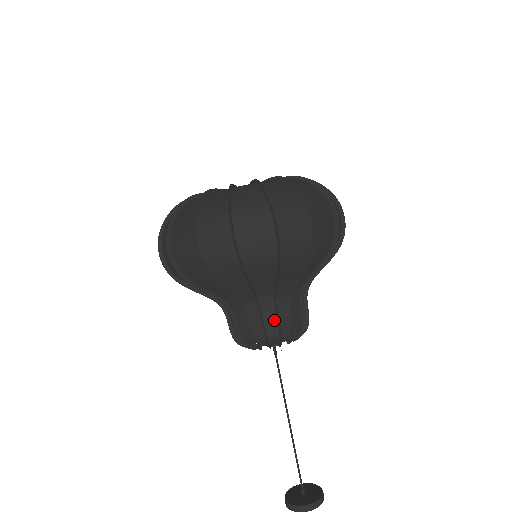
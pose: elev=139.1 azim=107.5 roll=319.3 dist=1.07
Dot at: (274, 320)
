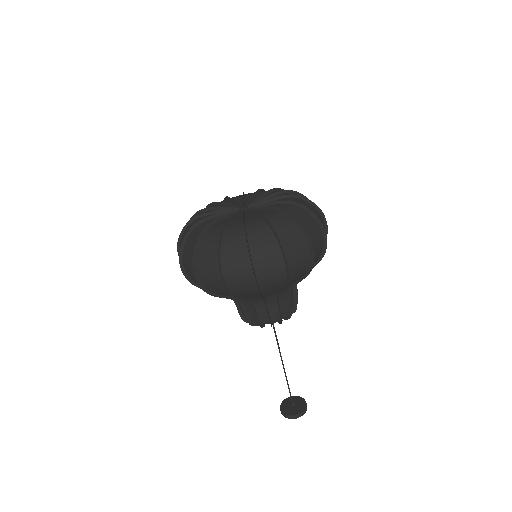
Dot at: (286, 305)
